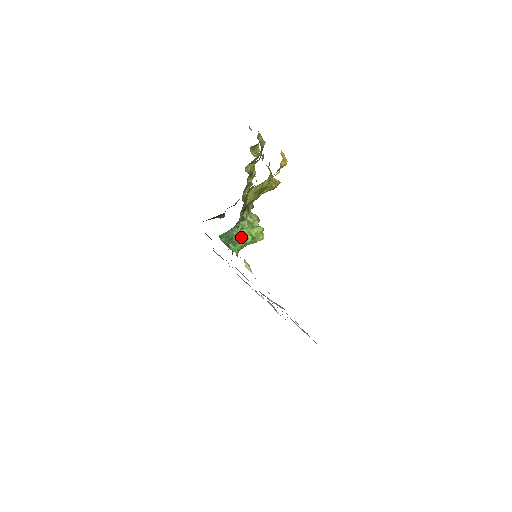
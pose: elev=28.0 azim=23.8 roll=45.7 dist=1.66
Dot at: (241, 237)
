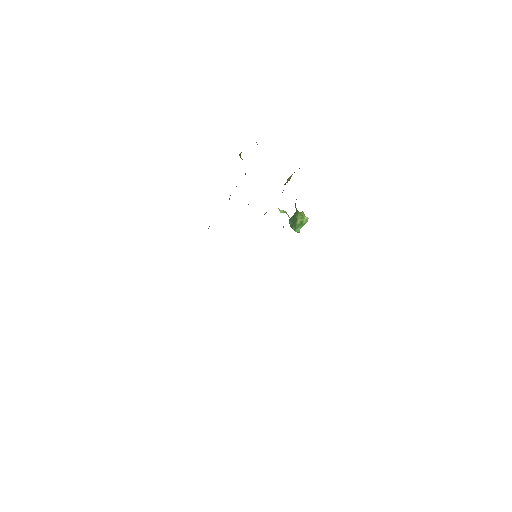
Dot at: (301, 219)
